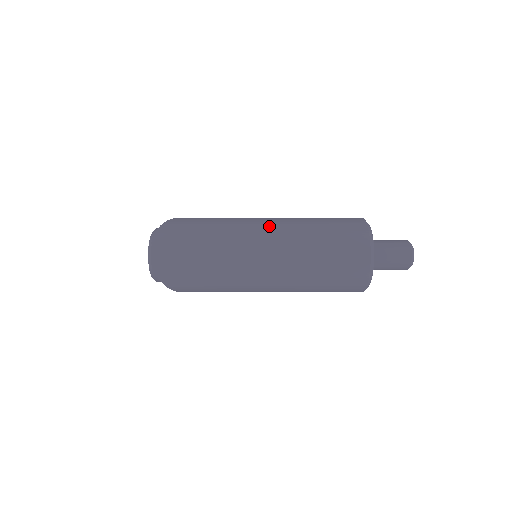
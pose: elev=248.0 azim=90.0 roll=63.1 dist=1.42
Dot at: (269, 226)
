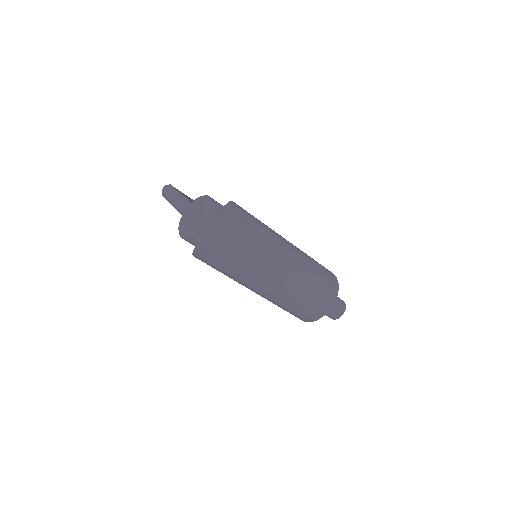
Dot at: (290, 255)
